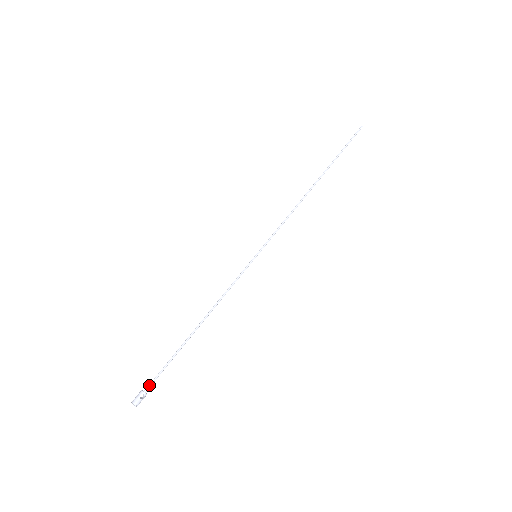
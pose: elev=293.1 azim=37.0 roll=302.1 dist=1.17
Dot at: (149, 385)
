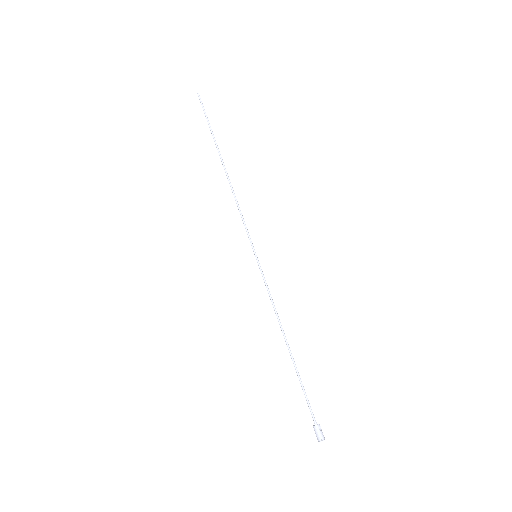
Dot at: (313, 417)
